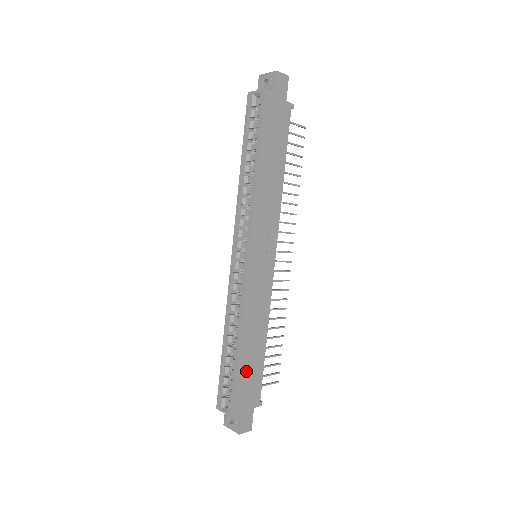
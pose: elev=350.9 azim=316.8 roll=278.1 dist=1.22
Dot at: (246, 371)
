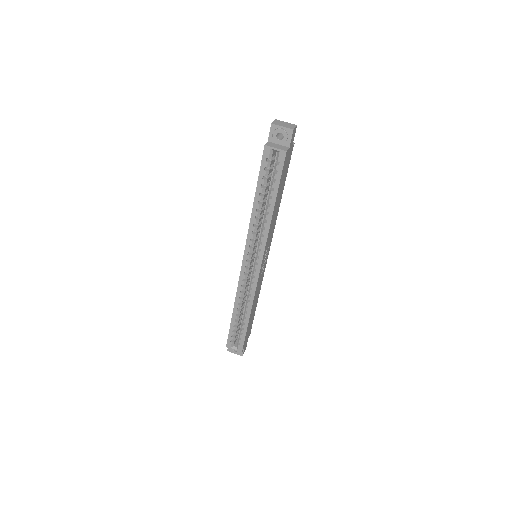
Dot at: (249, 326)
